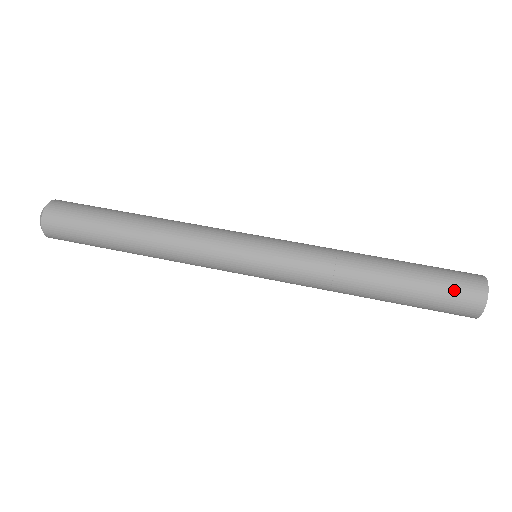
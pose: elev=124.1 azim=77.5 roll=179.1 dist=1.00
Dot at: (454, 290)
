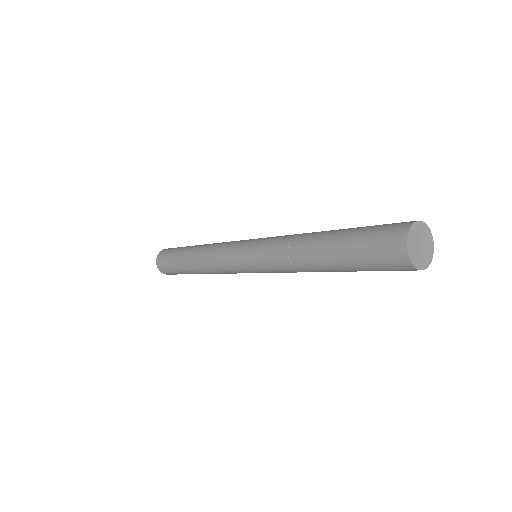
Dot at: (377, 235)
